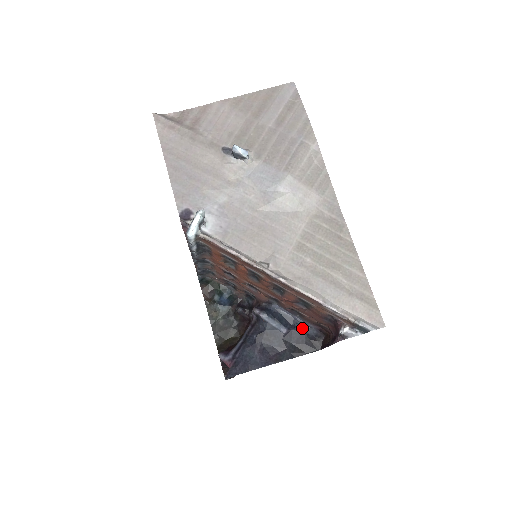
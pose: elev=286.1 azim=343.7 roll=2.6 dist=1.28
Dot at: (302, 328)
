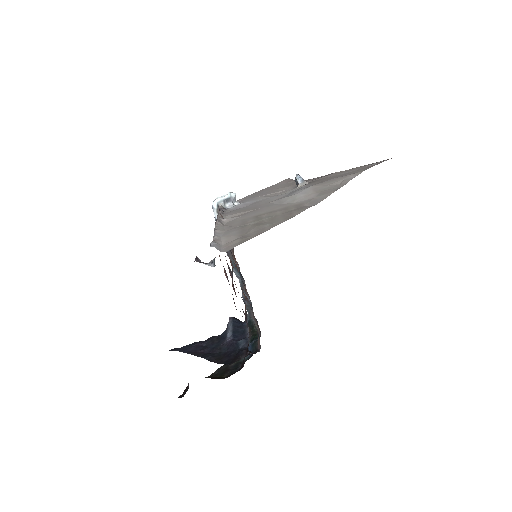
Dot at: (242, 344)
